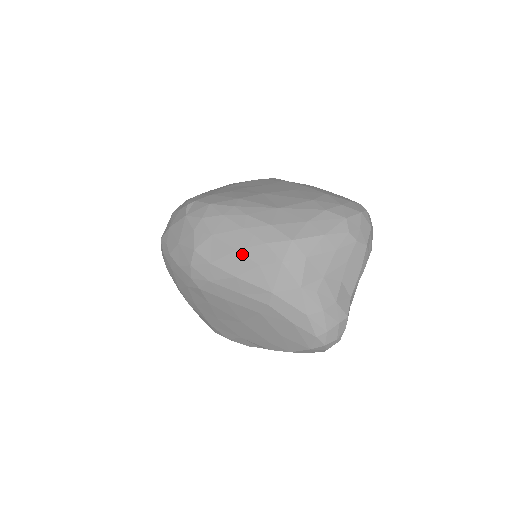
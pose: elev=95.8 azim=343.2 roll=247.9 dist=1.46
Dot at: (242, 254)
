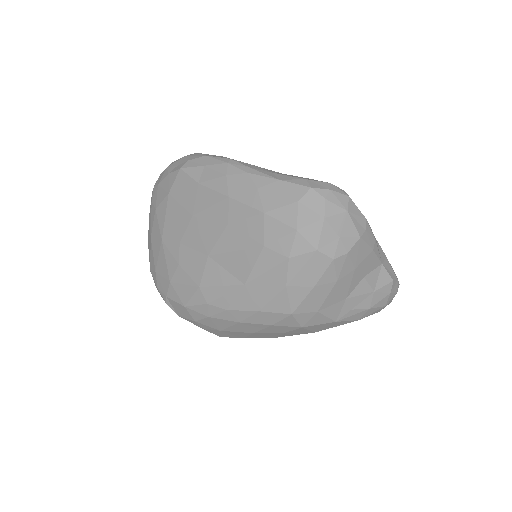
Dot at: (261, 333)
